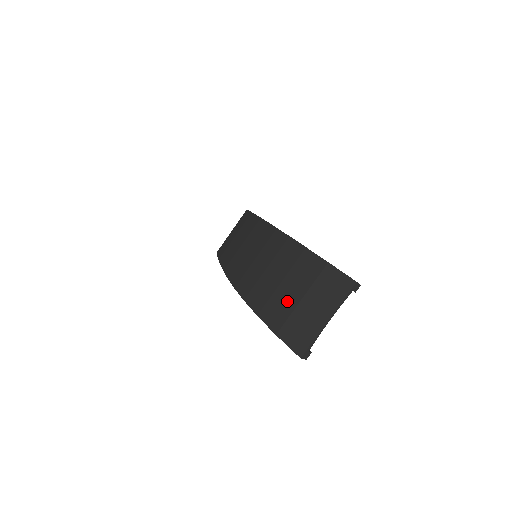
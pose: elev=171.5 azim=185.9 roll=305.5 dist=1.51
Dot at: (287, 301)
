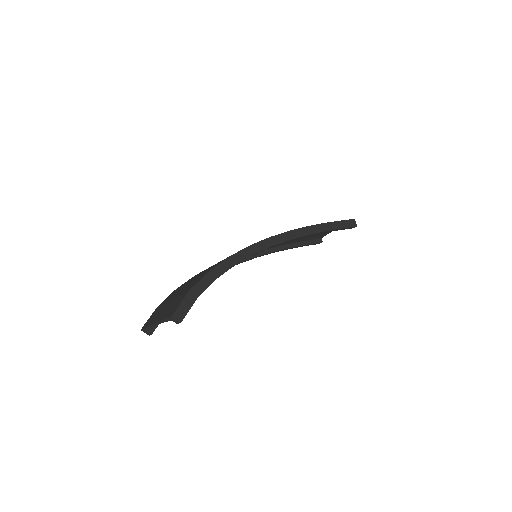
Dot at: (175, 294)
